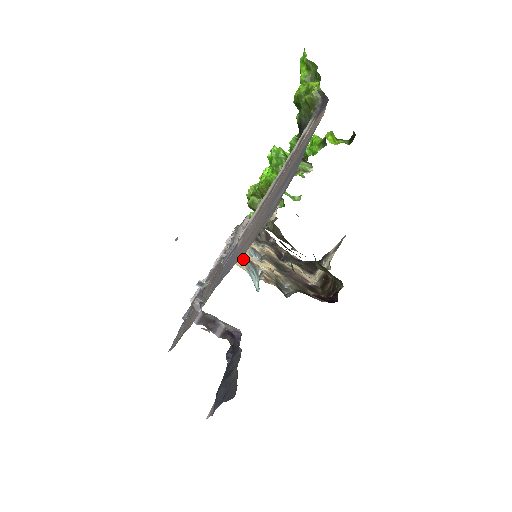
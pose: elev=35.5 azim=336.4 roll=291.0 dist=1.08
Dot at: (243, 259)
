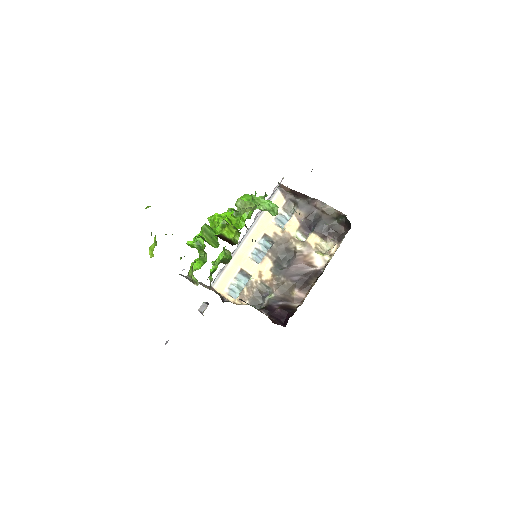
Dot at: (233, 273)
